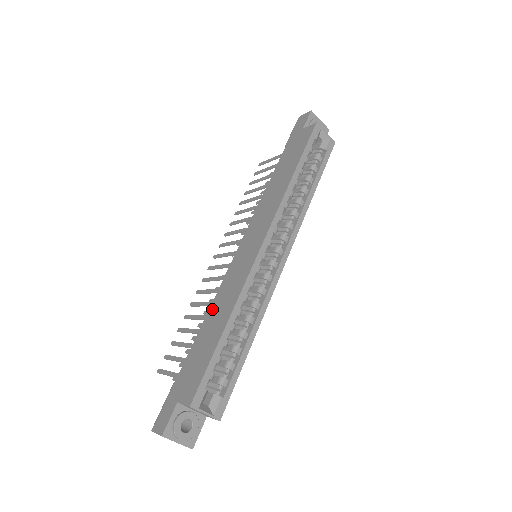
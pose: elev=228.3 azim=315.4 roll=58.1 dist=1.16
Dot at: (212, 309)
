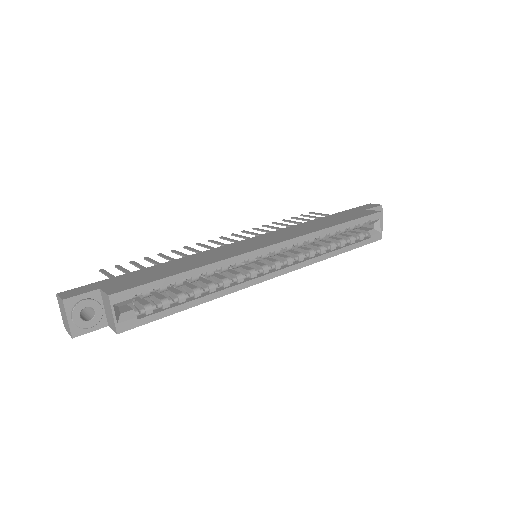
Dot at: (190, 257)
